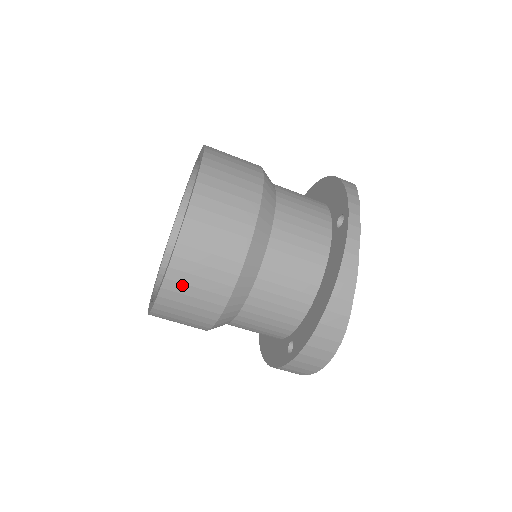
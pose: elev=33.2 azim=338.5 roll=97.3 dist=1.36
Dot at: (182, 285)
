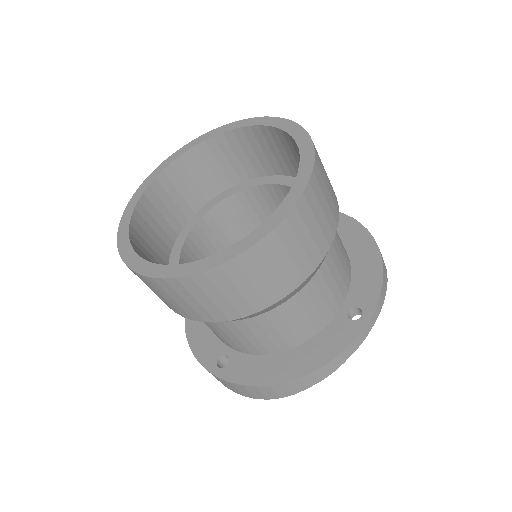
Dot at: (186, 291)
